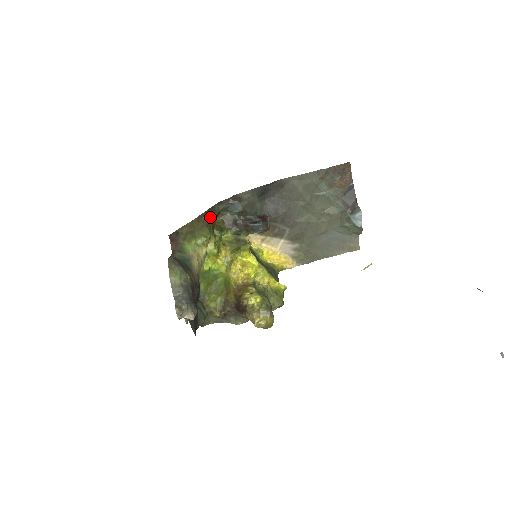
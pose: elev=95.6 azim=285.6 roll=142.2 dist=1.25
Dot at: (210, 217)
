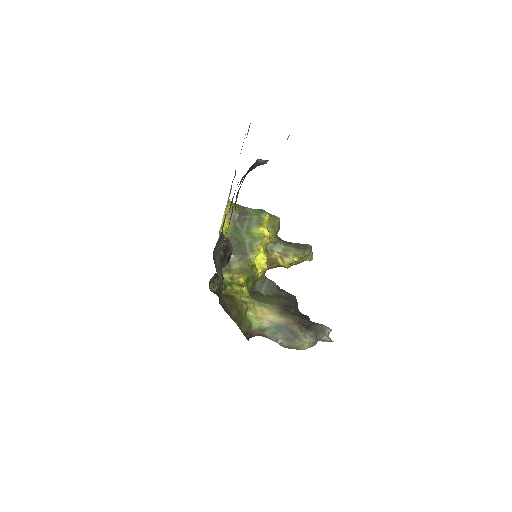
Dot at: (230, 308)
